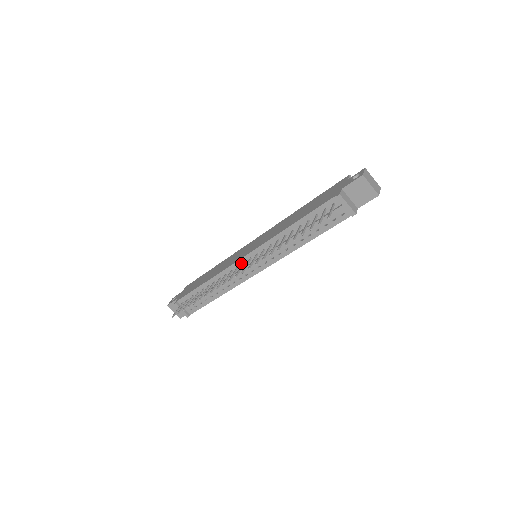
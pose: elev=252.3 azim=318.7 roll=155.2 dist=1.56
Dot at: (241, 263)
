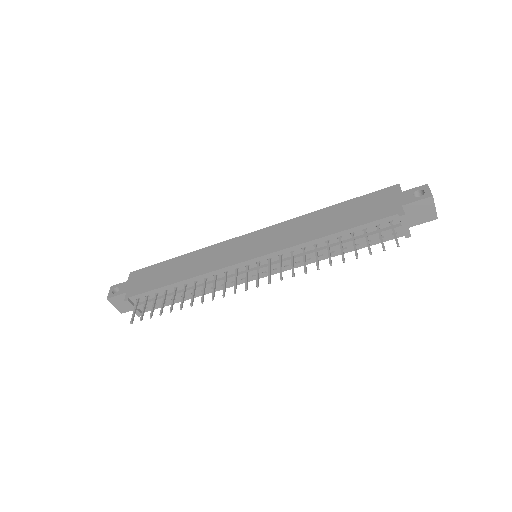
Dot at: (242, 266)
